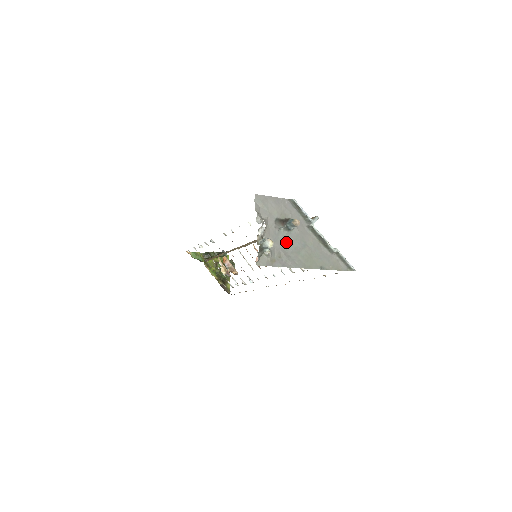
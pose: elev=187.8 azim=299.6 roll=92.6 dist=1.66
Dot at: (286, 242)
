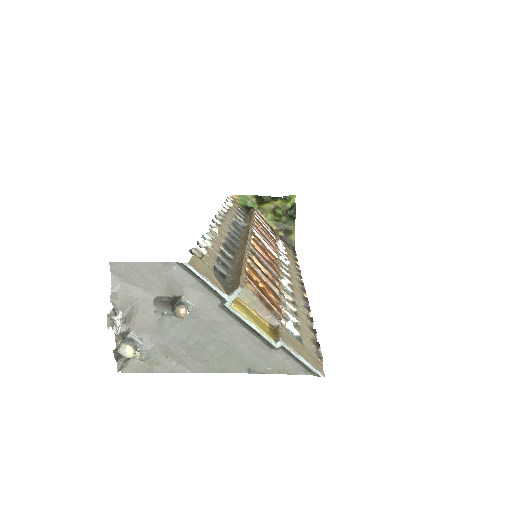
Dot at: (178, 333)
